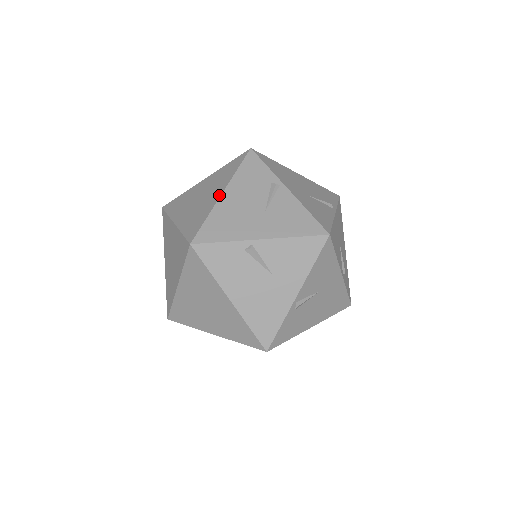
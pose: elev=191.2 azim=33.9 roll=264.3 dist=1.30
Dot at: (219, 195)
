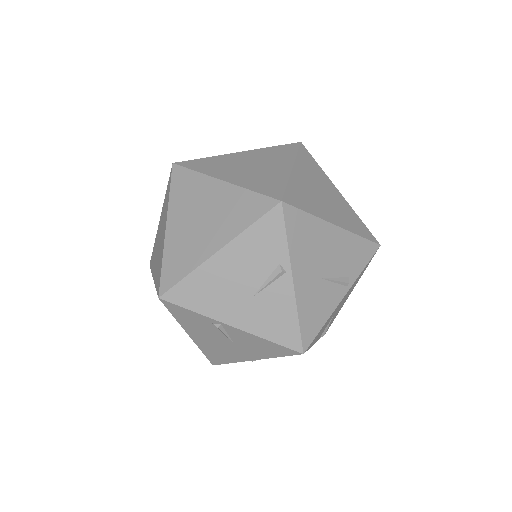
Dot at: (213, 251)
